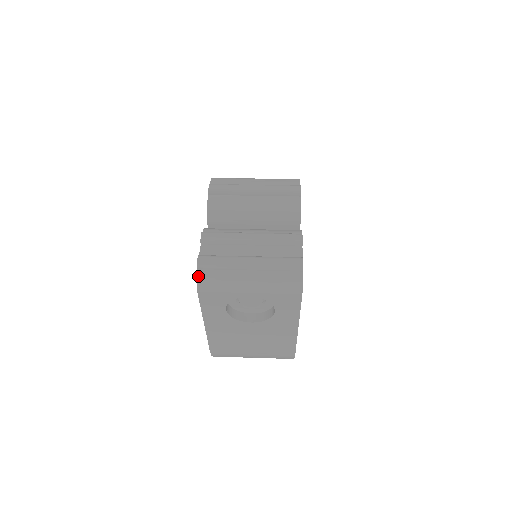
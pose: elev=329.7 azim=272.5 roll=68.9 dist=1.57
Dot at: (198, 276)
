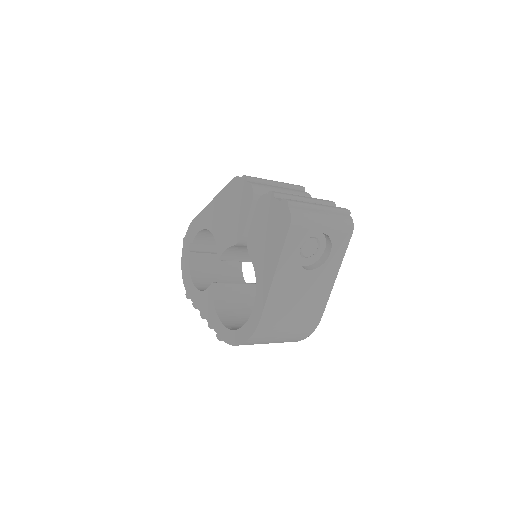
Dot at: (291, 210)
